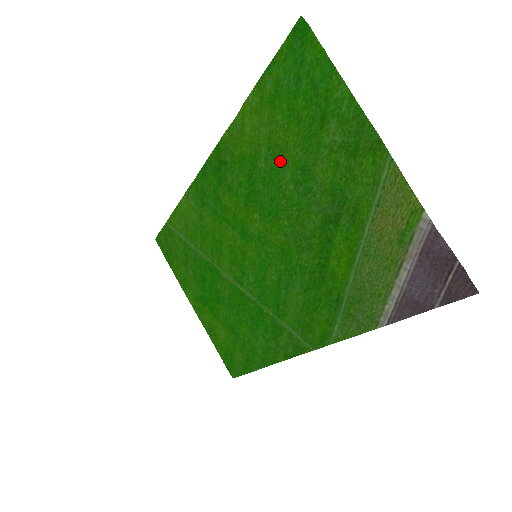
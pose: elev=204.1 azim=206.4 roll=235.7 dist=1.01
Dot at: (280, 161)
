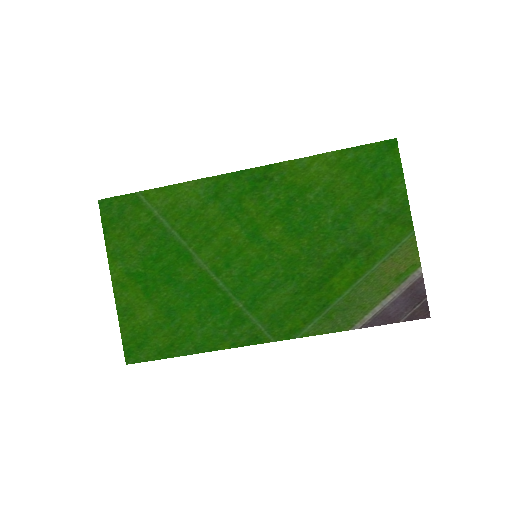
Dot at: (330, 202)
